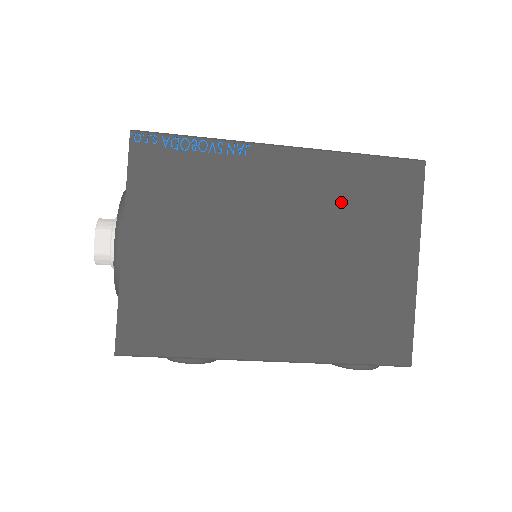
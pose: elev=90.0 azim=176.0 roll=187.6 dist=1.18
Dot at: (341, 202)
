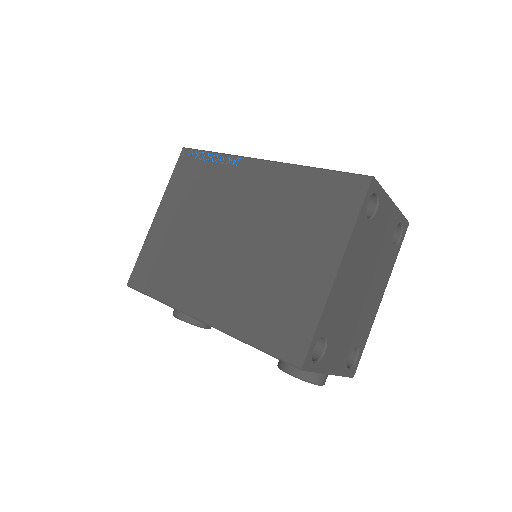
Dot at: (288, 206)
